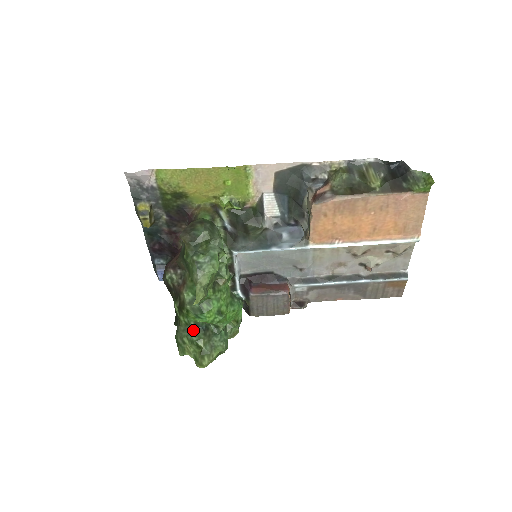
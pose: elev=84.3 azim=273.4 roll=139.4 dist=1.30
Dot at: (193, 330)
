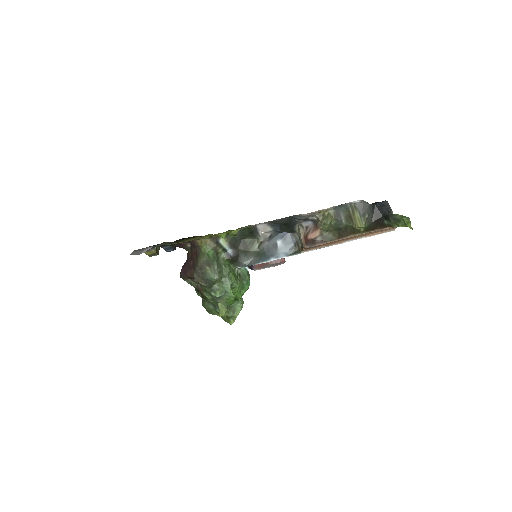
Dot at: (217, 307)
